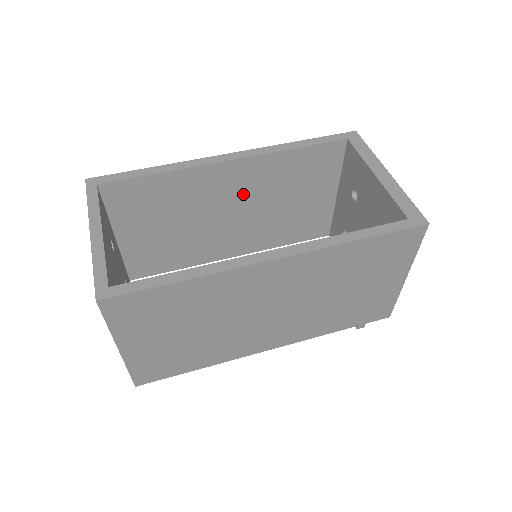
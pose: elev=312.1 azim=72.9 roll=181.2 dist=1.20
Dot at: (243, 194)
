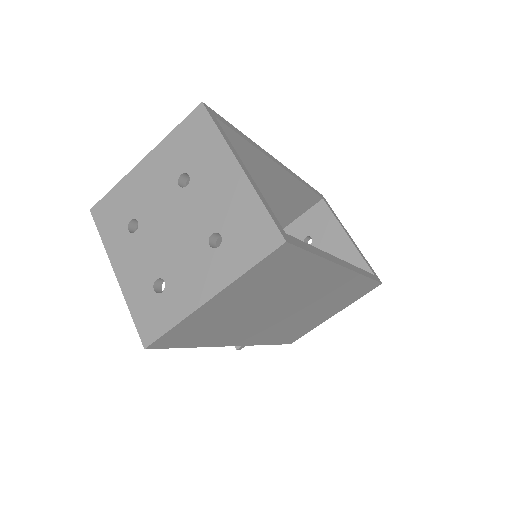
Dot at: occluded
